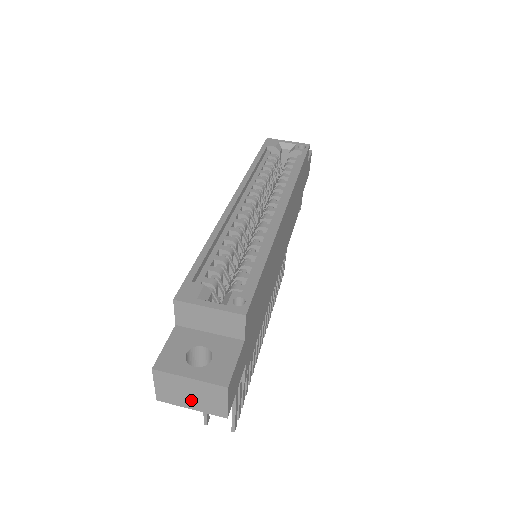
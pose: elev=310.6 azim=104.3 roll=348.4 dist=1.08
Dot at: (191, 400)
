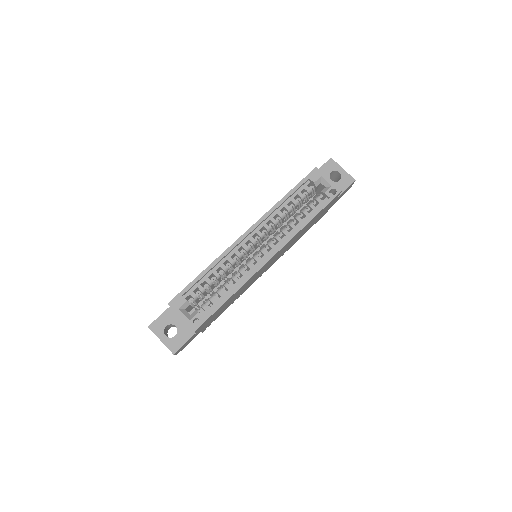
Dot at: occluded
